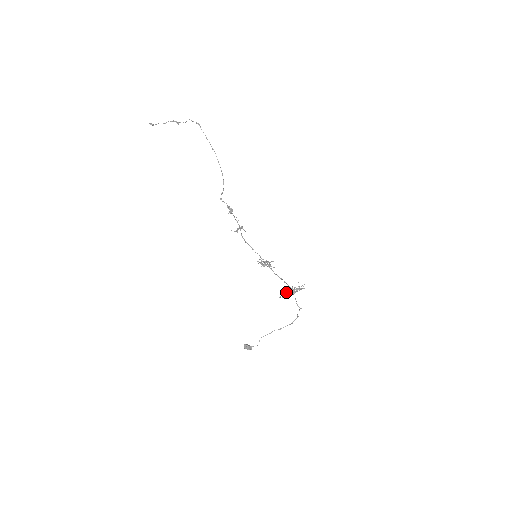
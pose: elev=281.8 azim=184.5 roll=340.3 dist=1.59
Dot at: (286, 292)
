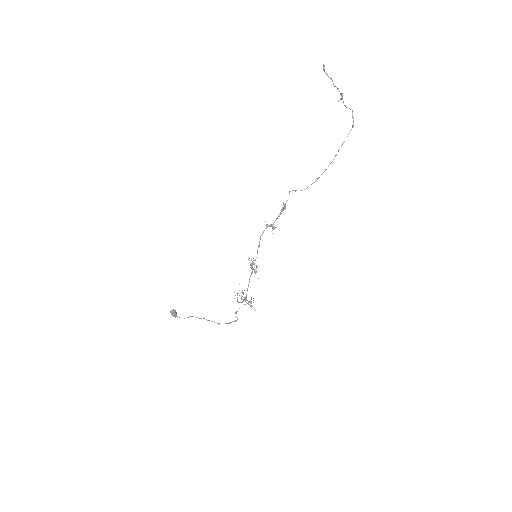
Dot at: occluded
